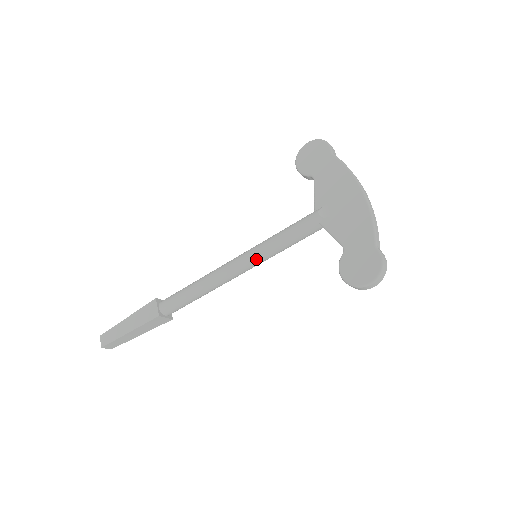
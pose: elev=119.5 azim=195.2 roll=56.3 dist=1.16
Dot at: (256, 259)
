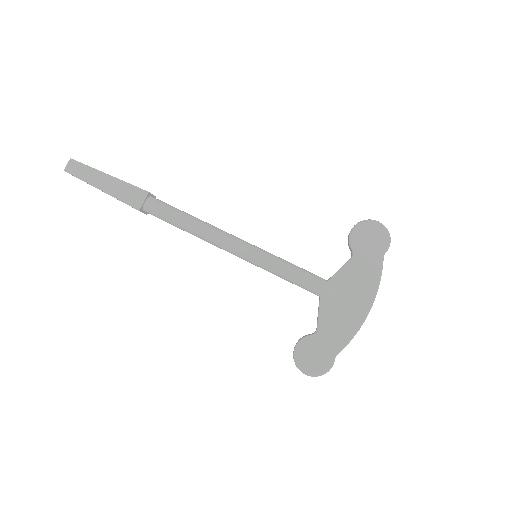
Dot at: (254, 262)
